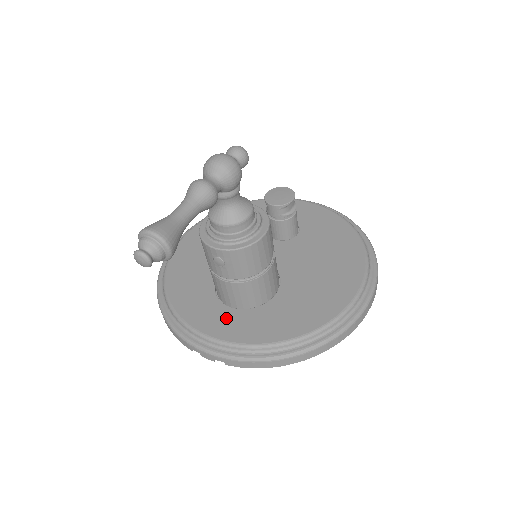
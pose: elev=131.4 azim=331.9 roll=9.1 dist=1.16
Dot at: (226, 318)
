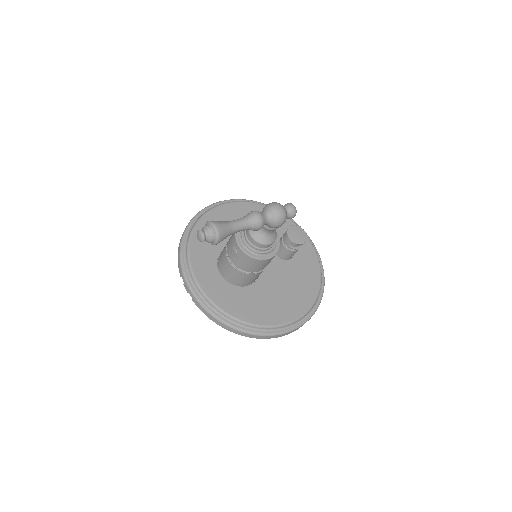
Dot at: (213, 277)
